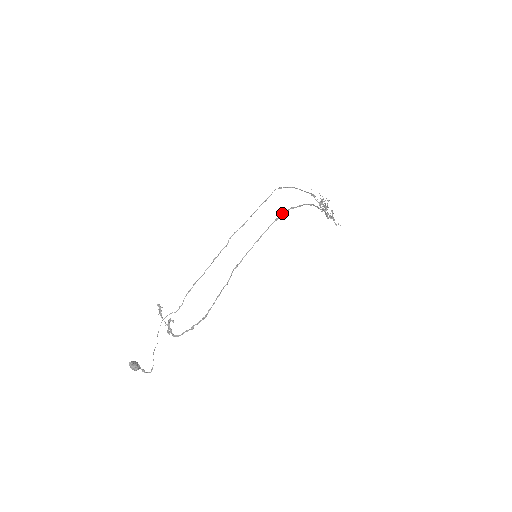
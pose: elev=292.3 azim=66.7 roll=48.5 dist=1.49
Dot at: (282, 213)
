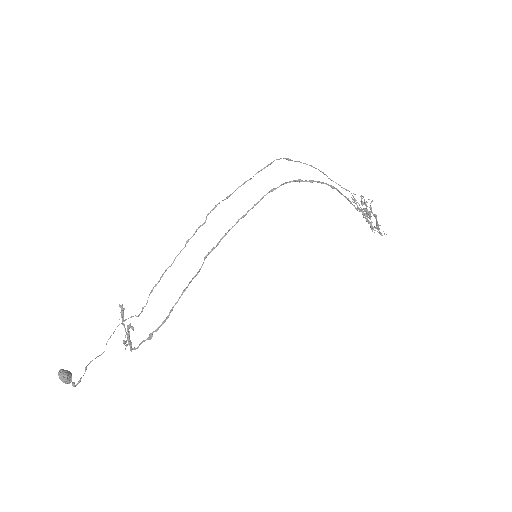
Dot at: occluded
